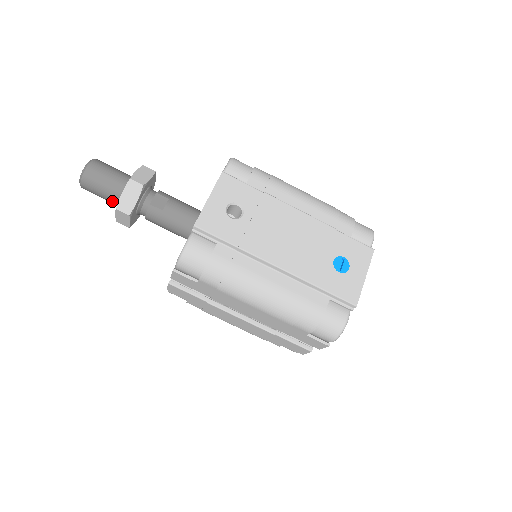
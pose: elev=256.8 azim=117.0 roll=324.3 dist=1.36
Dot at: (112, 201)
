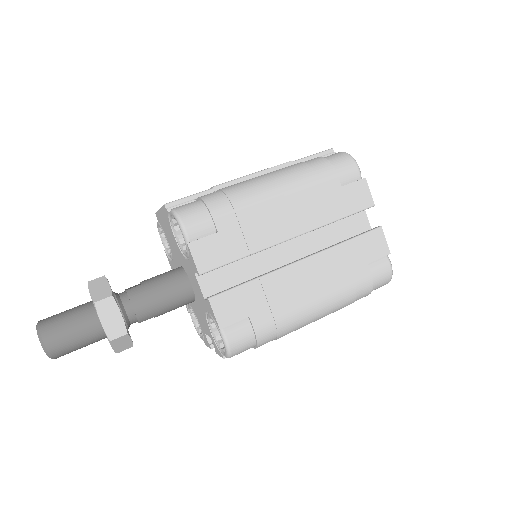
Dot at: (88, 325)
